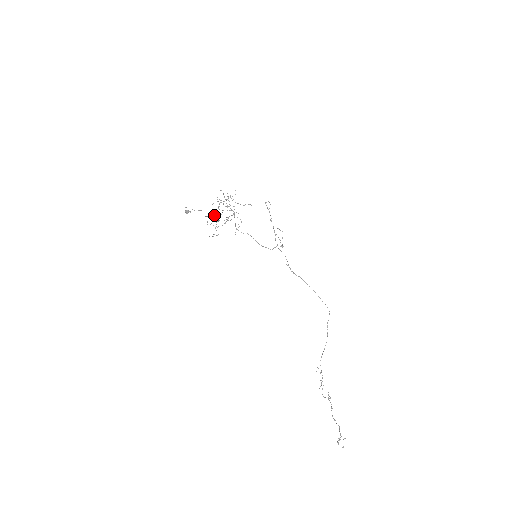
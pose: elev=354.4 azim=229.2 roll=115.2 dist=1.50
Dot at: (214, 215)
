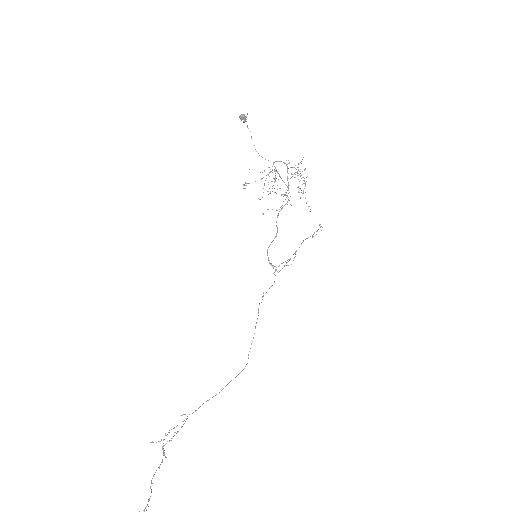
Dot at: (272, 170)
